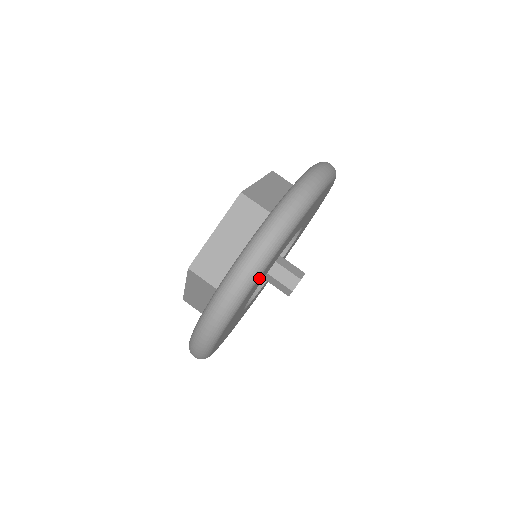
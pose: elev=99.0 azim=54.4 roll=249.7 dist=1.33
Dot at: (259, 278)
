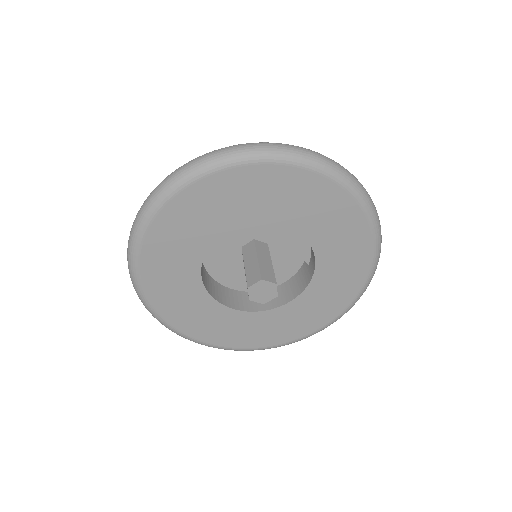
Dot at: (305, 171)
